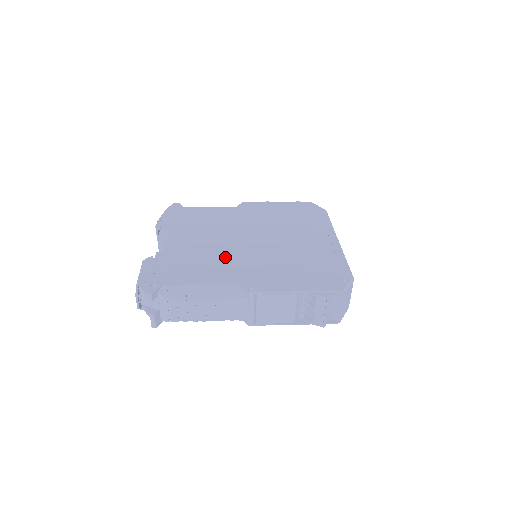
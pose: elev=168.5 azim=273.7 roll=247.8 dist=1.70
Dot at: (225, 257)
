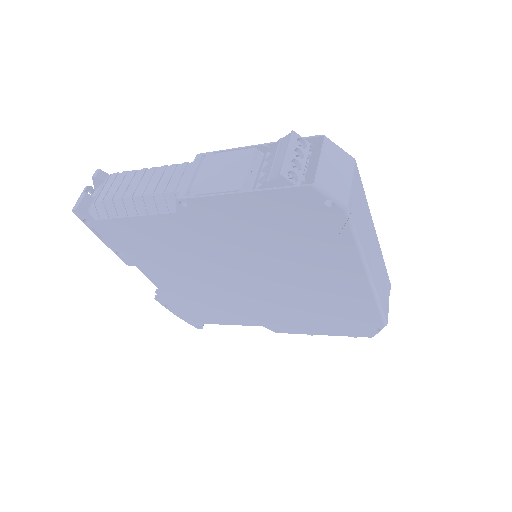
Dot at: occluded
